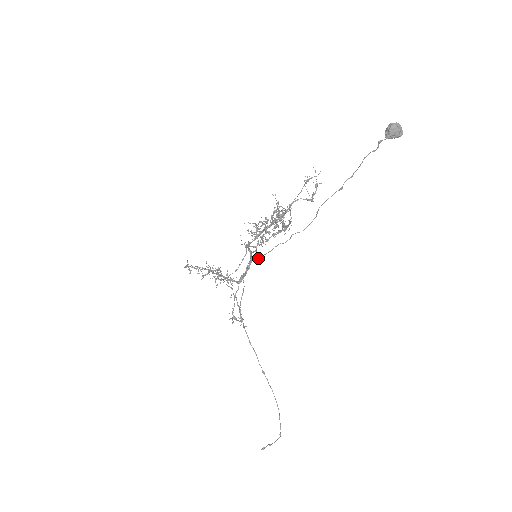
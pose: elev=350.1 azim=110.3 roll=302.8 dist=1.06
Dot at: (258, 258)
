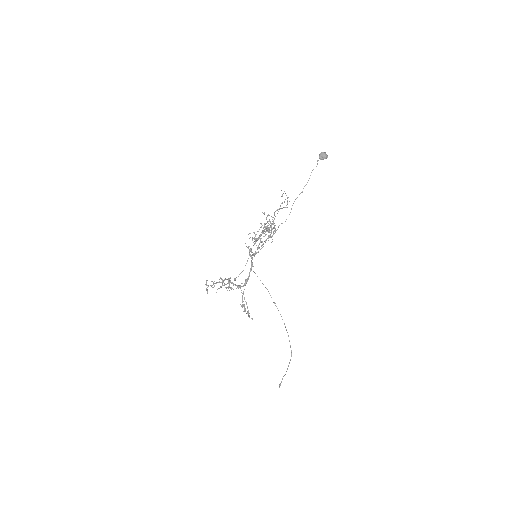
Dot at: occluded
